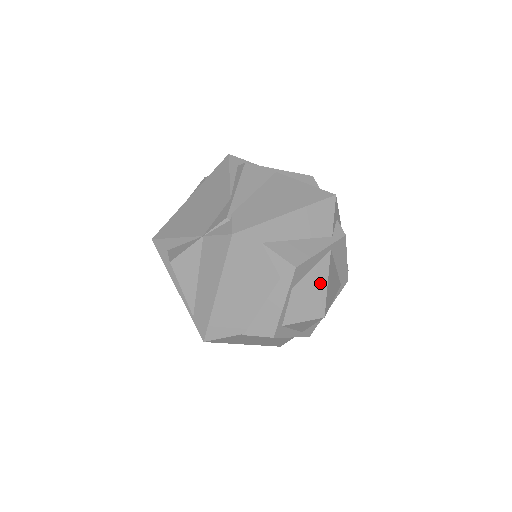
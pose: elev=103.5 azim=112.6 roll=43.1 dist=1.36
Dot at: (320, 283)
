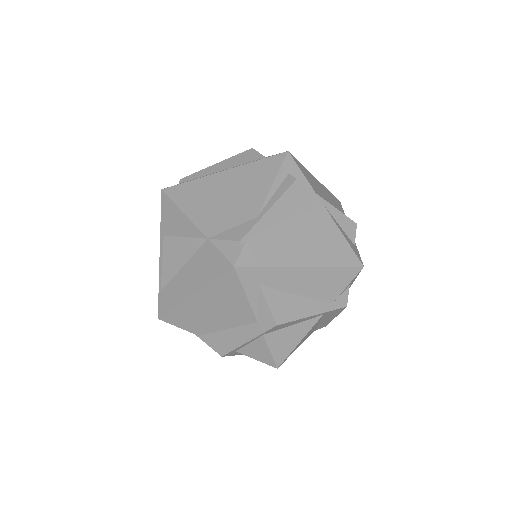
Dot at: (293, 339)
